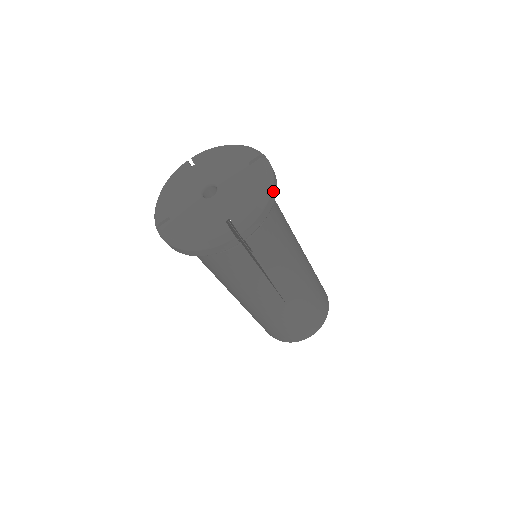
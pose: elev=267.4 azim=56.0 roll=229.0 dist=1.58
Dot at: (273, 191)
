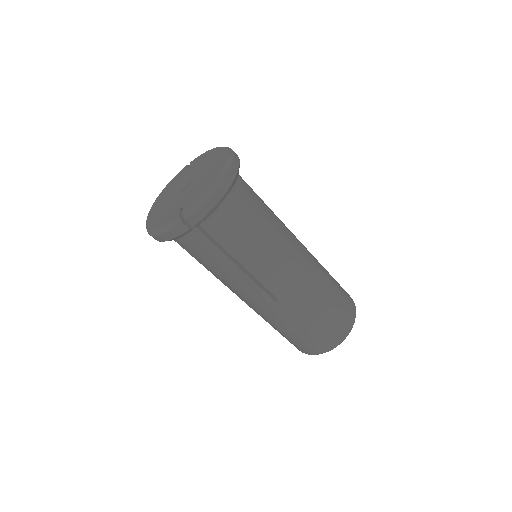
Dot at: (224, 183)
